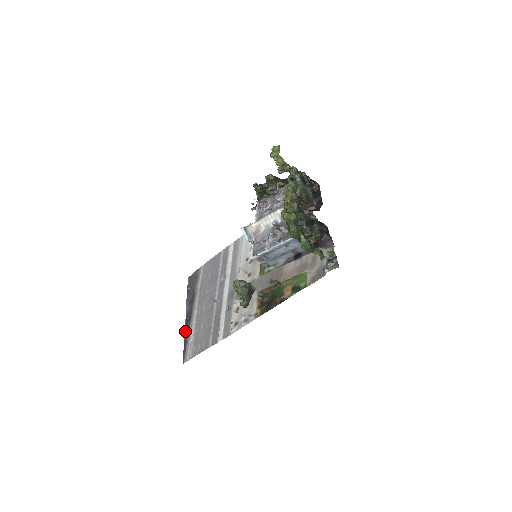
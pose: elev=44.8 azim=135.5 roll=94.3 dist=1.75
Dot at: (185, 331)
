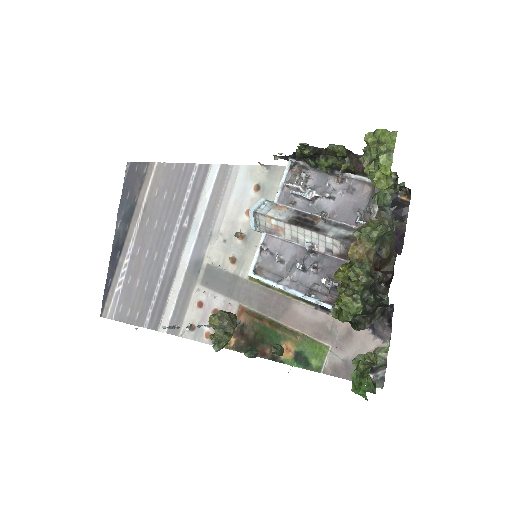
Dot at: (110, 264)
